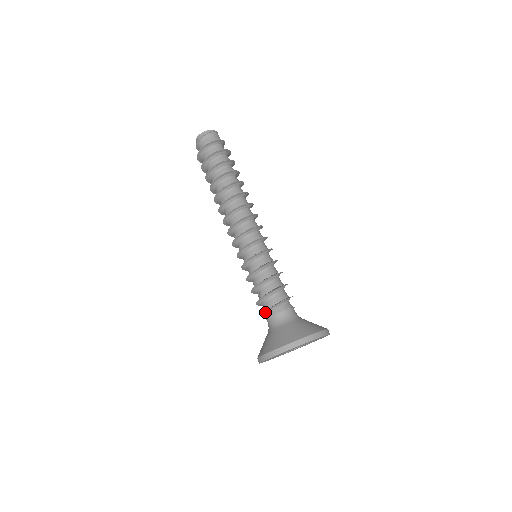
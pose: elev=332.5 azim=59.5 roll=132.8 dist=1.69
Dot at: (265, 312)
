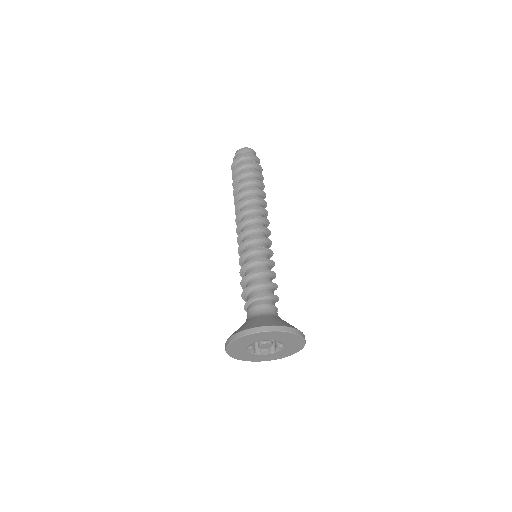
Dot at: (245, 306)
